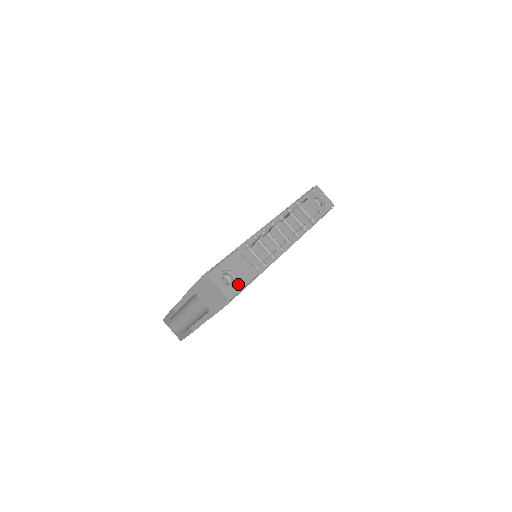
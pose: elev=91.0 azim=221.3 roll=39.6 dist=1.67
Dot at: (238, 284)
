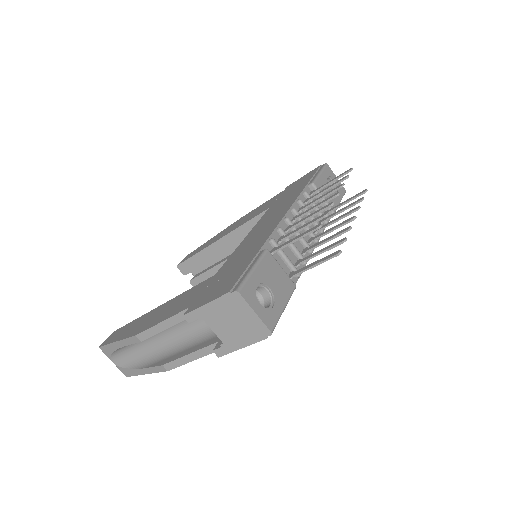
Dot at: (277, 305)
